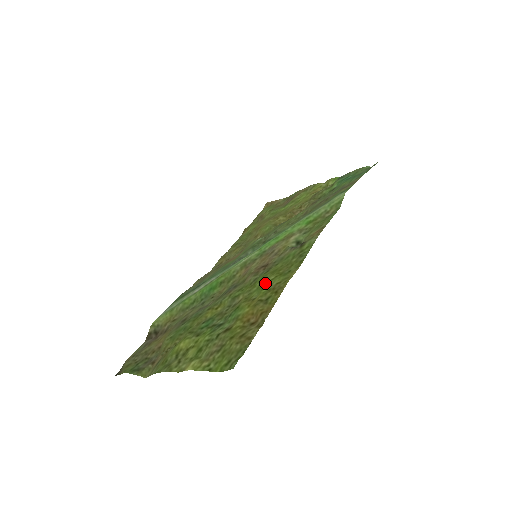
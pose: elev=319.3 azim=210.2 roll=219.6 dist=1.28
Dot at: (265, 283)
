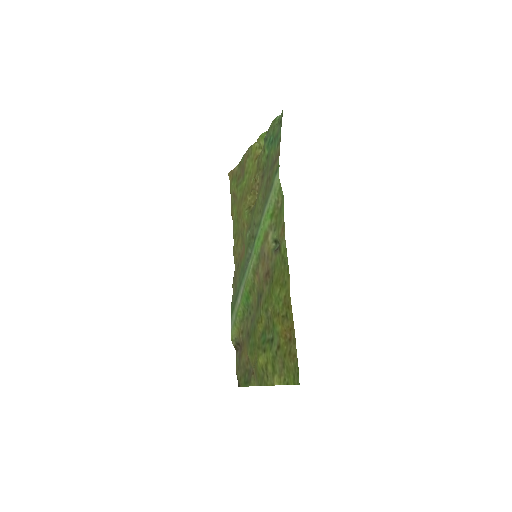
Dot at: (277, 297)
